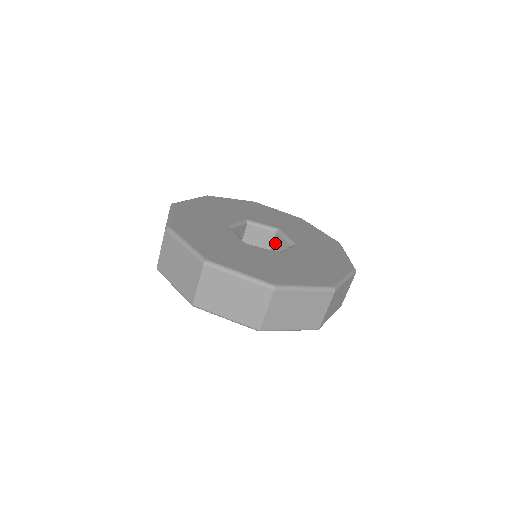
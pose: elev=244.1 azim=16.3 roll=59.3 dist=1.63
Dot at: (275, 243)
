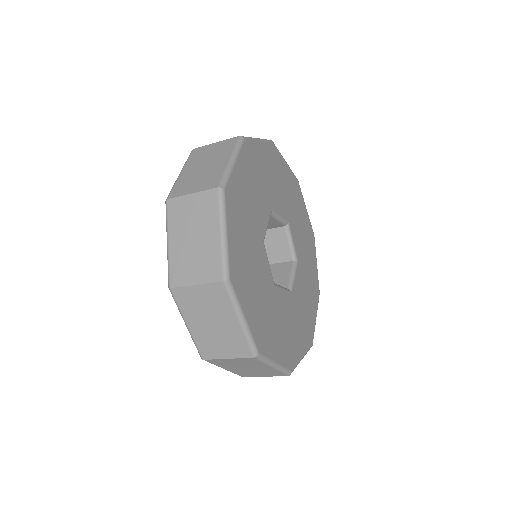
Dot at: (274, 233)
